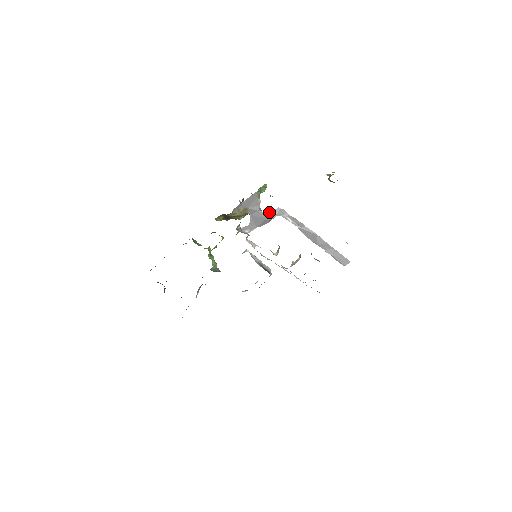
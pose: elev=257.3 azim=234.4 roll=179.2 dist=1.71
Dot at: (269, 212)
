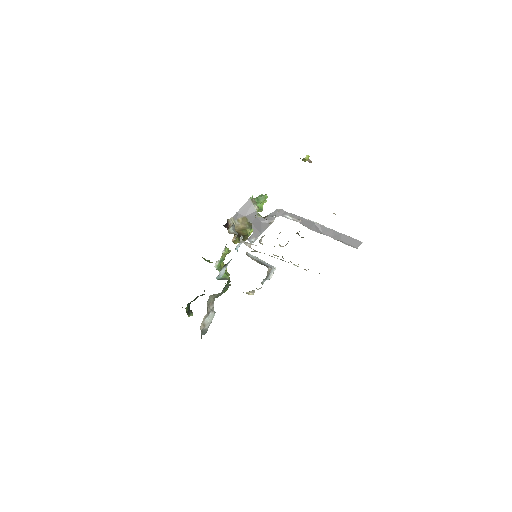
Dot at: (268, 216)
